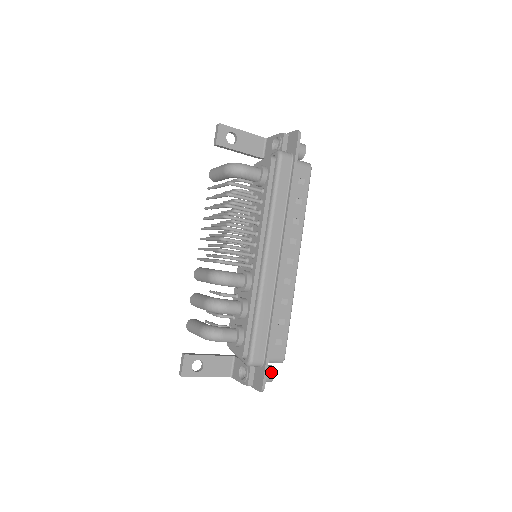
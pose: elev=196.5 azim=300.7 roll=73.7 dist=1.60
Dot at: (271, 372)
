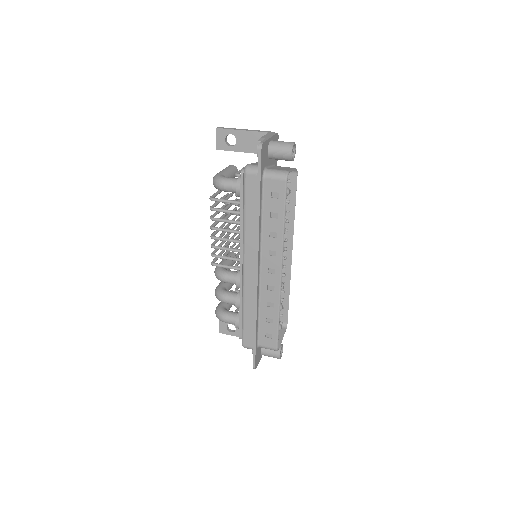
Dot at: (276, 353)
